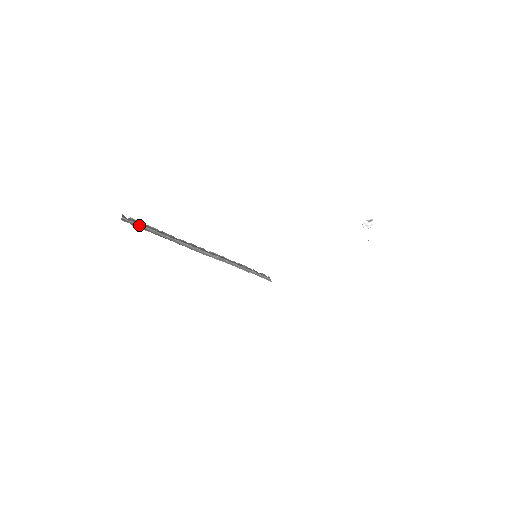
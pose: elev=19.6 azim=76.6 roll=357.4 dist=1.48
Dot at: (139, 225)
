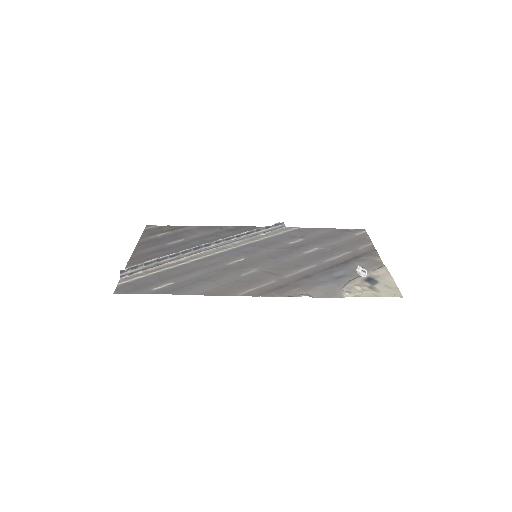
Dot at: (138, 270)
